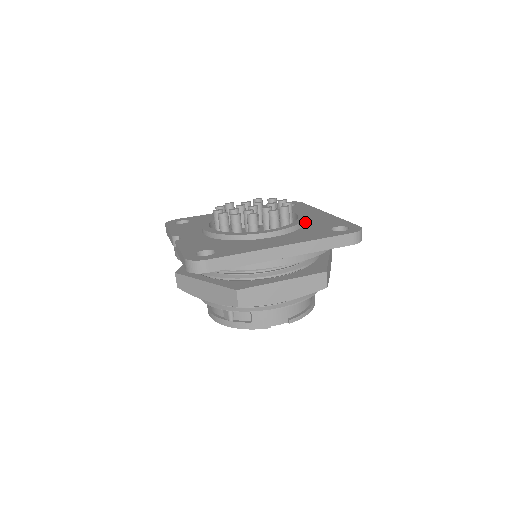
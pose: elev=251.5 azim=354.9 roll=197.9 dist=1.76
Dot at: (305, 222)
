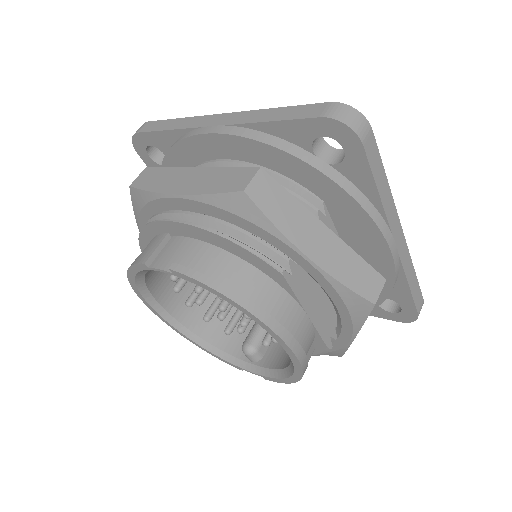
Dot at: occluded
